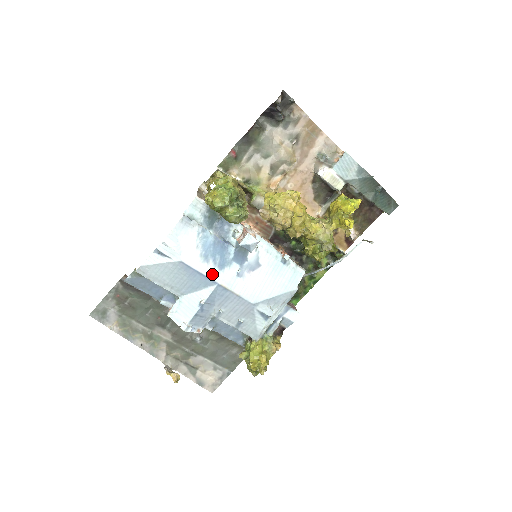
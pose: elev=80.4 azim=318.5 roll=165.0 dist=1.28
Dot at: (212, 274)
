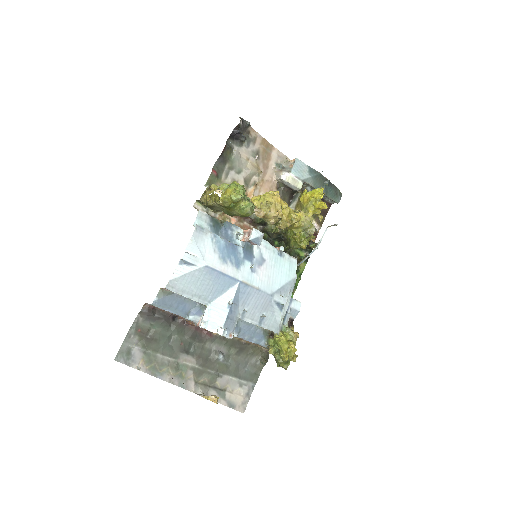
Dot at: (233, 273)
